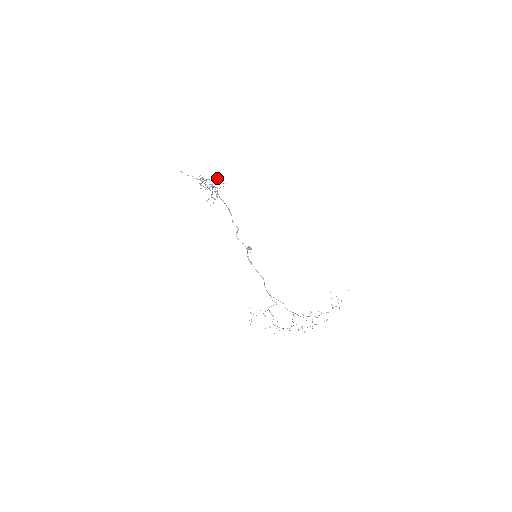
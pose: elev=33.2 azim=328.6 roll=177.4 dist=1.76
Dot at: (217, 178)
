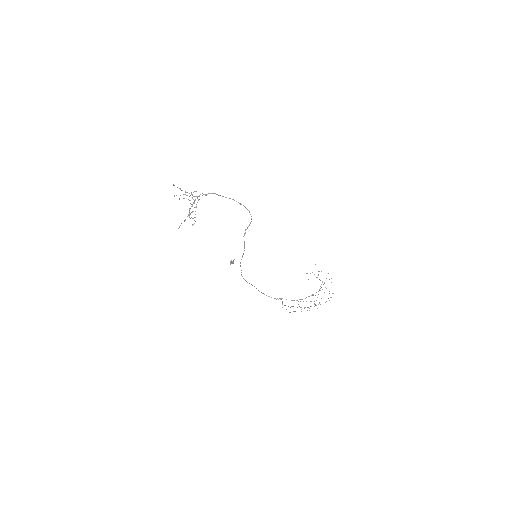
Dot at: occluded
